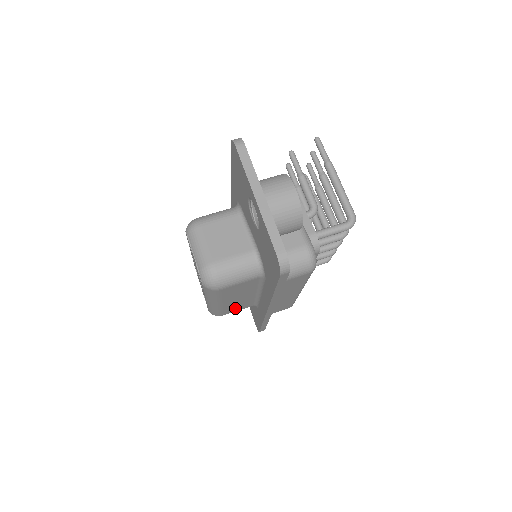
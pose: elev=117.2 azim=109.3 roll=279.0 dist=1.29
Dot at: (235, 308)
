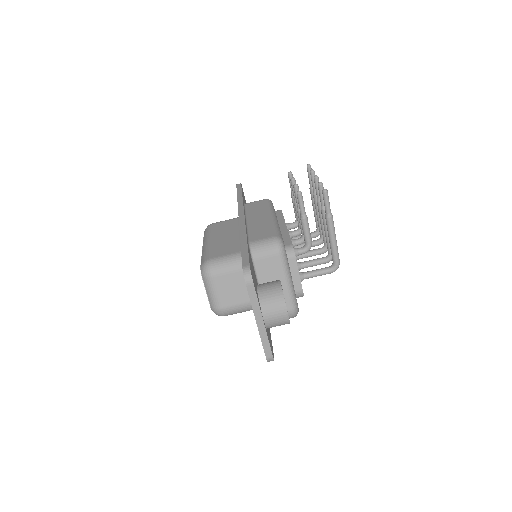
Dot at: occluded
